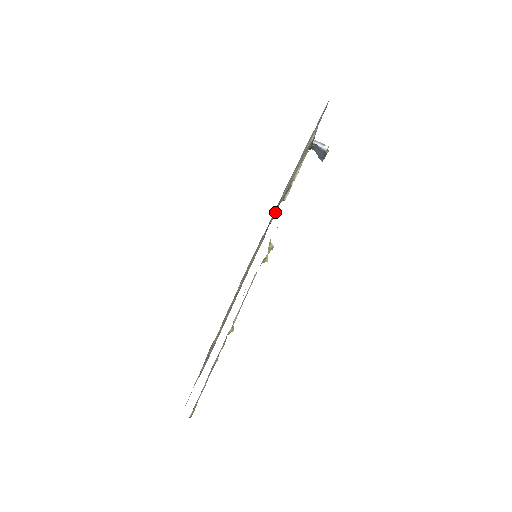
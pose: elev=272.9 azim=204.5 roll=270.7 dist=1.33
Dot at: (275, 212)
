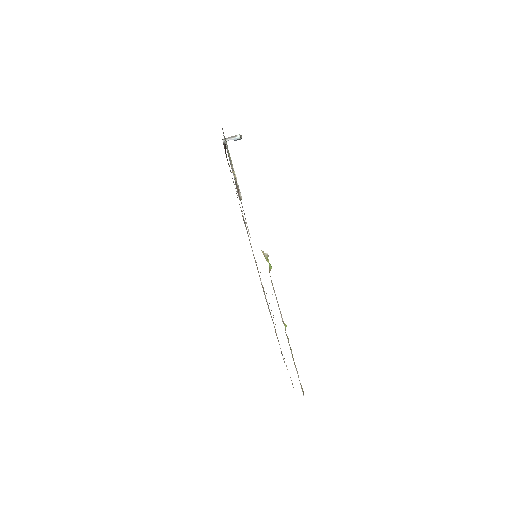
Dot at: occluded
